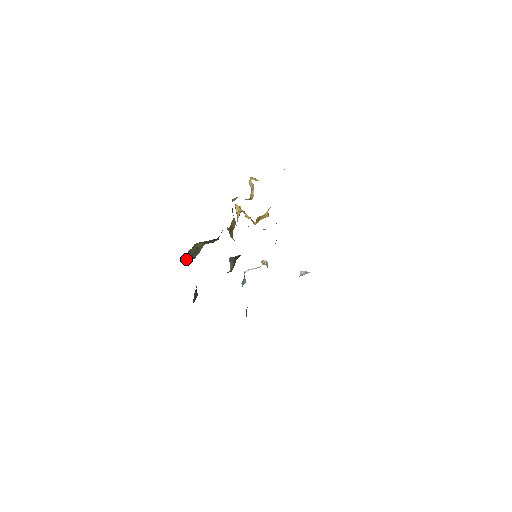
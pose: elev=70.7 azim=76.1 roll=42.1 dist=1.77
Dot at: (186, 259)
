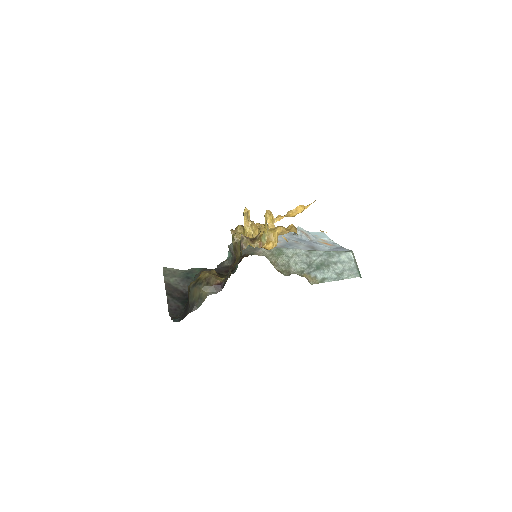
Dot at: (189, 297)
